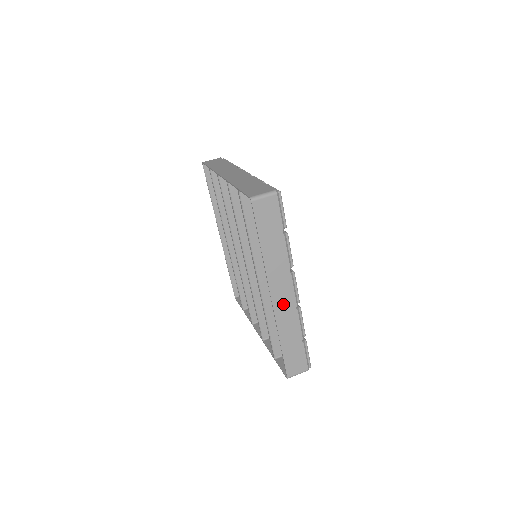
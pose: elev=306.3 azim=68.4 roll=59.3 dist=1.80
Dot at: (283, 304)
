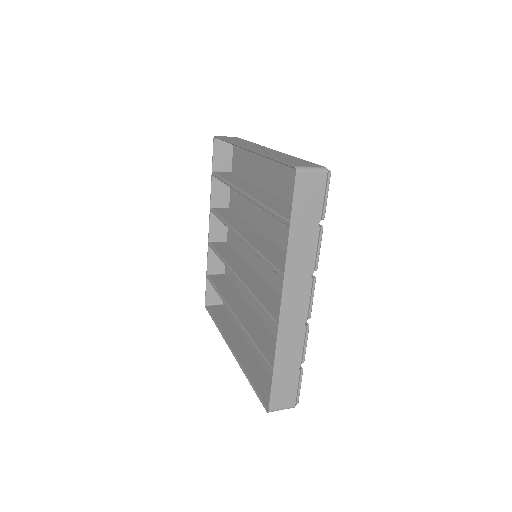
Dot at: (262, 150)
